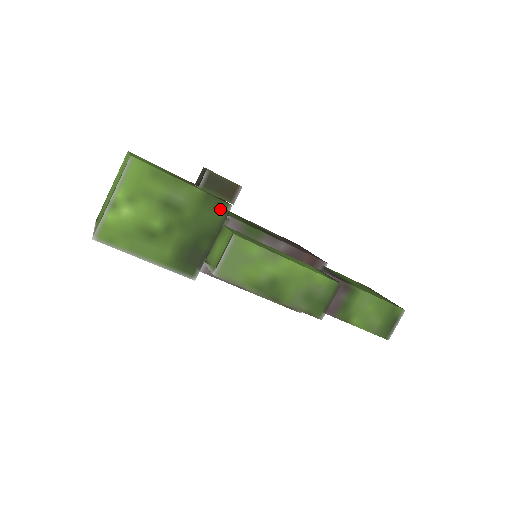
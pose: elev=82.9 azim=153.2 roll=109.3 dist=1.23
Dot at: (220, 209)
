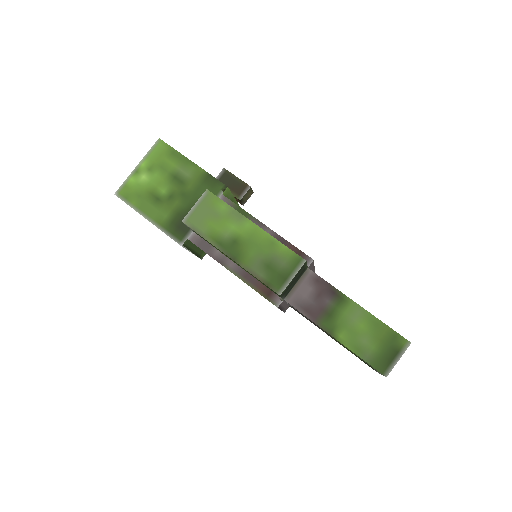
Dot at: (217, 188)
